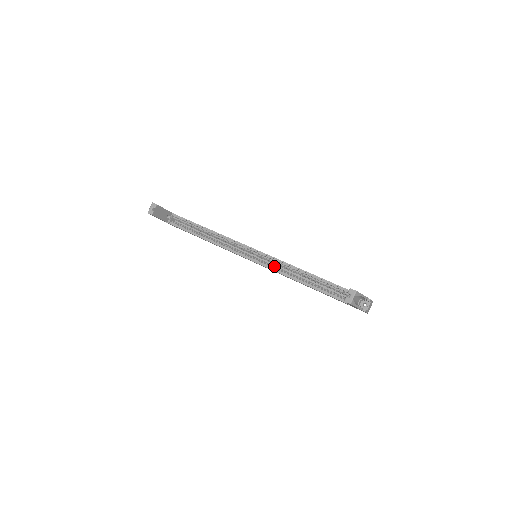
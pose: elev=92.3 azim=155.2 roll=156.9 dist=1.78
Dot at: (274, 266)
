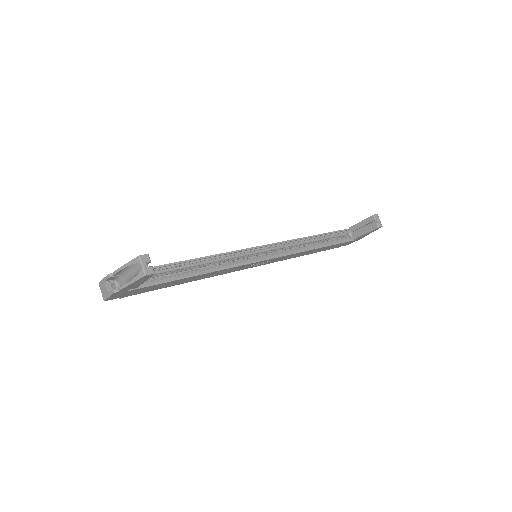
Dot at: occluded
